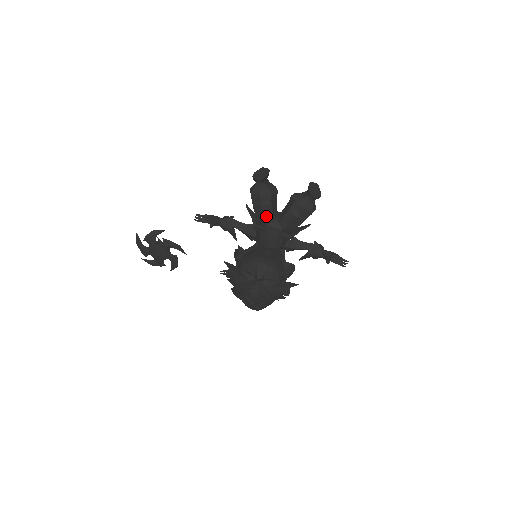
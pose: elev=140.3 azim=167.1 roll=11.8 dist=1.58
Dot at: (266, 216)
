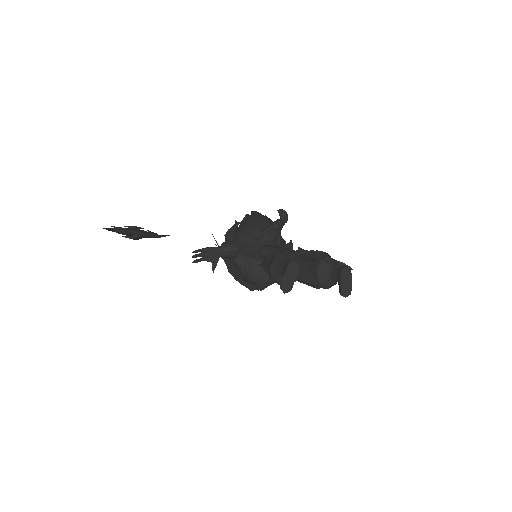
Dot at: occluded
